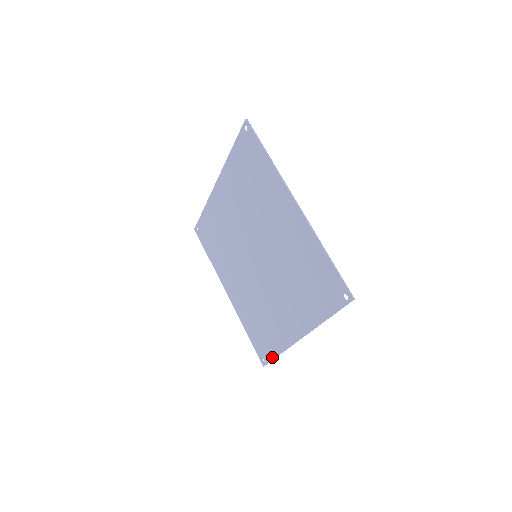
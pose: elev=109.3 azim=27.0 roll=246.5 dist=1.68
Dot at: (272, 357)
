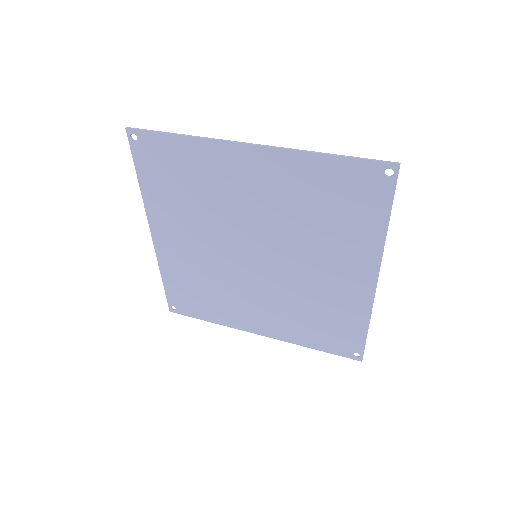
Dot at: (363, 340)
